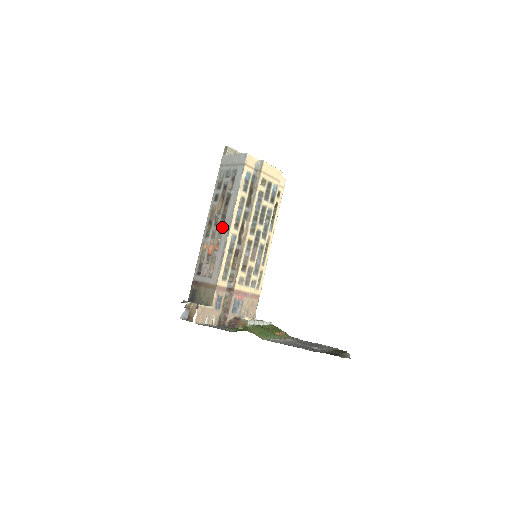
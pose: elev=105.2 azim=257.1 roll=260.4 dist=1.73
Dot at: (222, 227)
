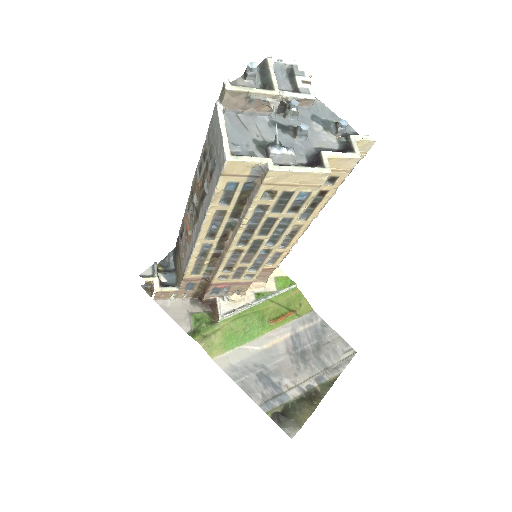
Dot at: (194, 224)
